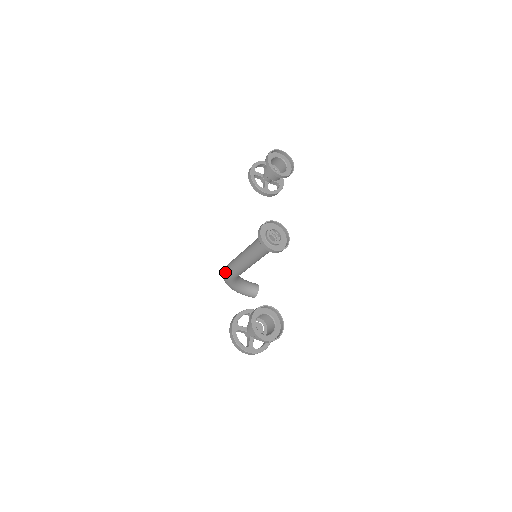
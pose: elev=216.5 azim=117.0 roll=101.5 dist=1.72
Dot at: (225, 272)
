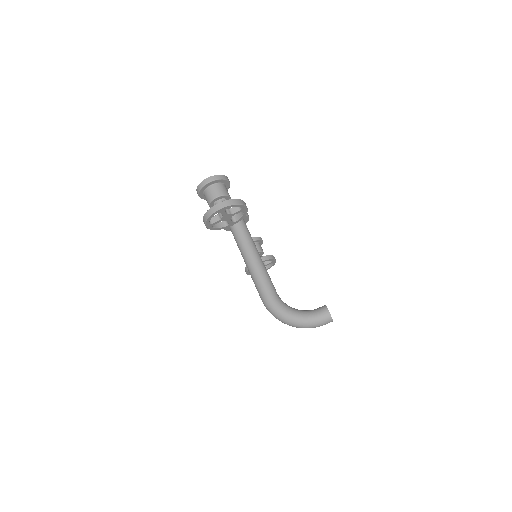
Dot at: (263, 303)
